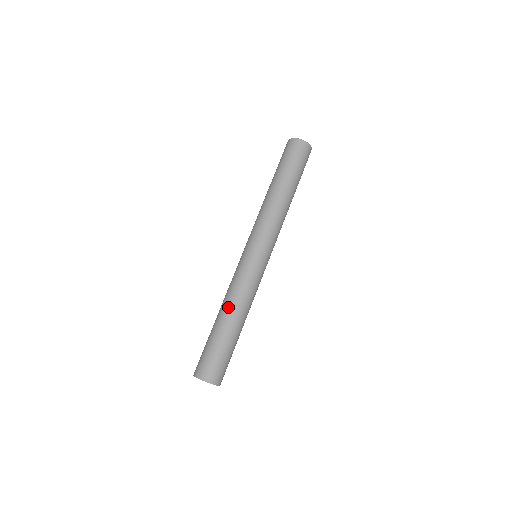
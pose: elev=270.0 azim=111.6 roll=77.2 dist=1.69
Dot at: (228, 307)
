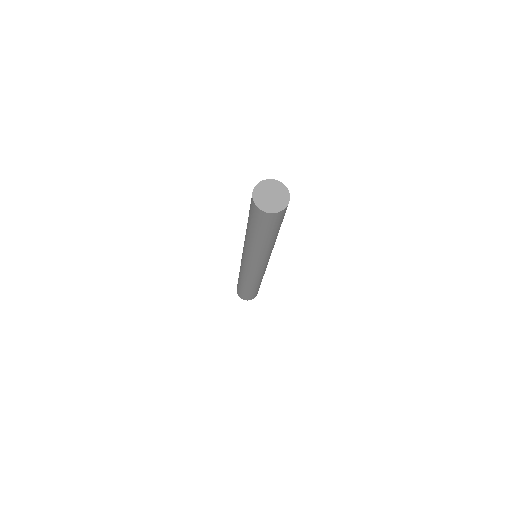
Dot at: occluded
